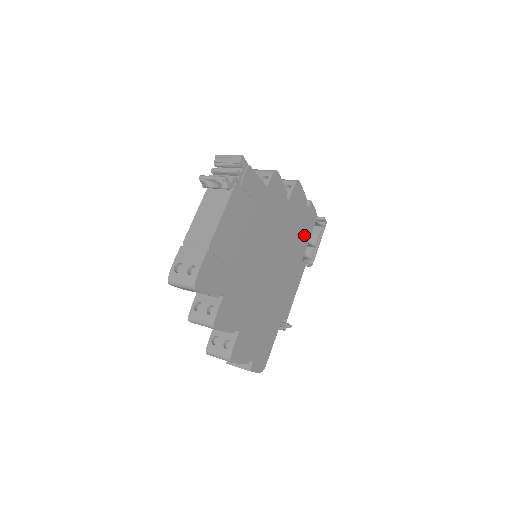
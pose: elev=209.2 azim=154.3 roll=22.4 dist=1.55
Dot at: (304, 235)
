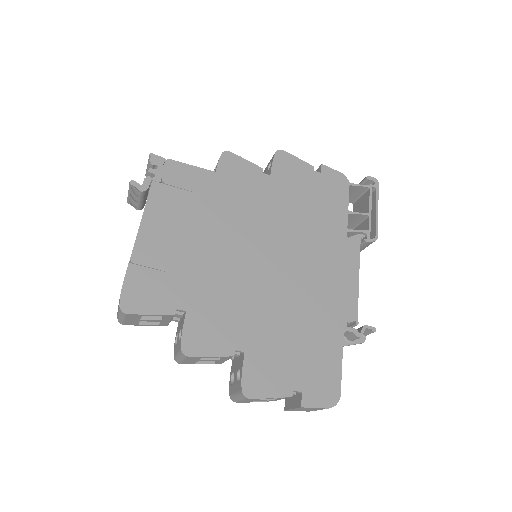
Dot at: (332, 206)
